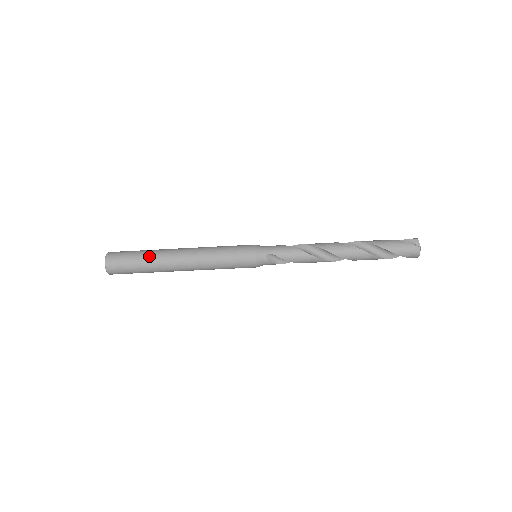
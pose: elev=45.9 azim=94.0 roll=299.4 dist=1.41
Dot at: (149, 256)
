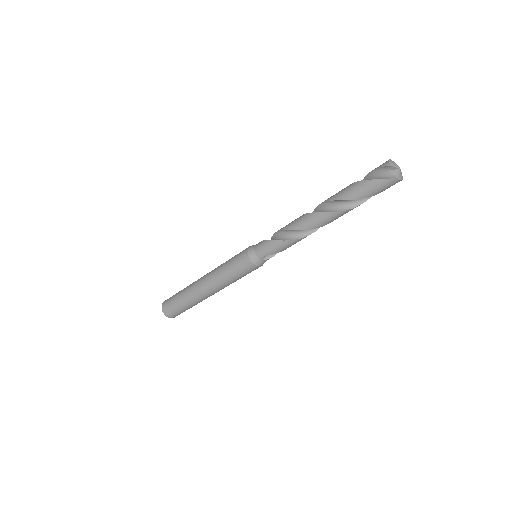
Dot at: (186, 301)
